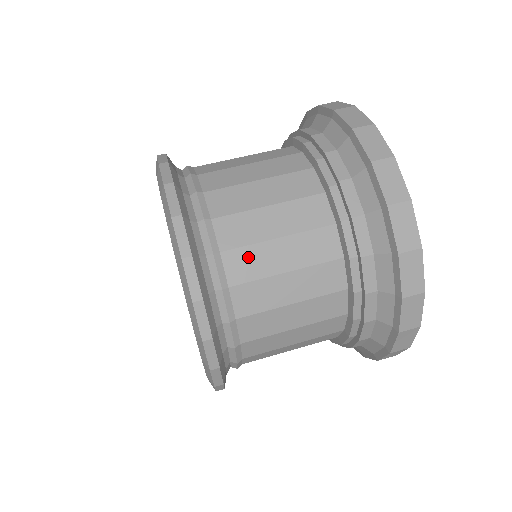
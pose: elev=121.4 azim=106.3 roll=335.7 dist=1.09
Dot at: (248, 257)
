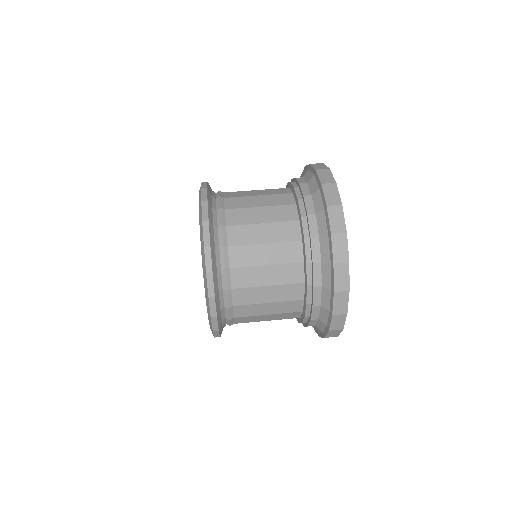
Dot at: (248, 308)
